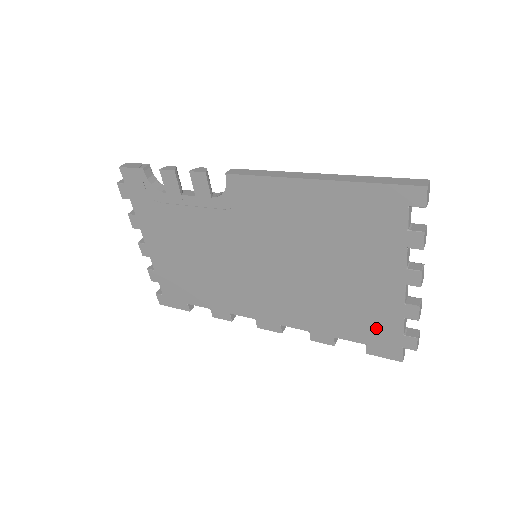
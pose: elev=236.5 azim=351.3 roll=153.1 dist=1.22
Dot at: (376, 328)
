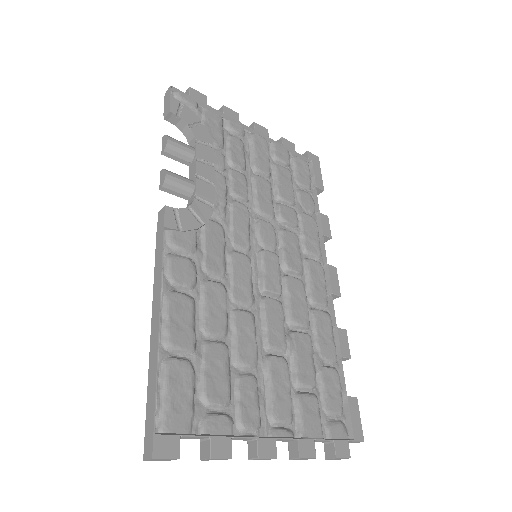
Dot at: occluded
